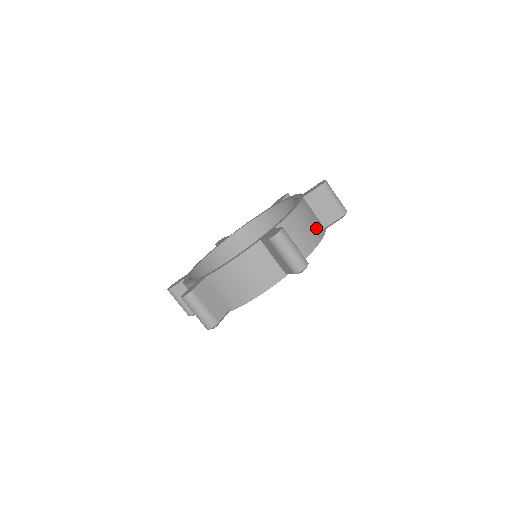
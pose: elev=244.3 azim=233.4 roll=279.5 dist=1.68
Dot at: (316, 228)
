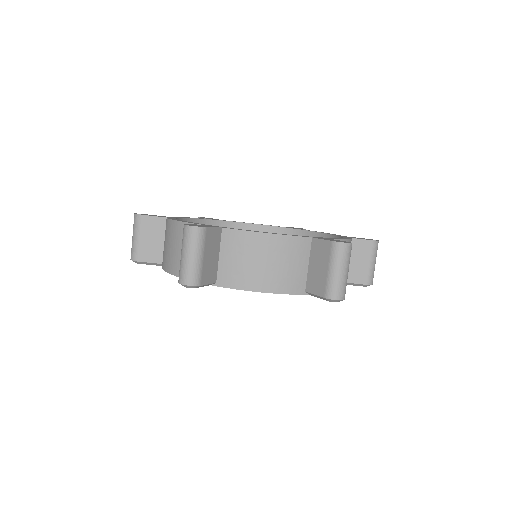
Dot at: occluded
